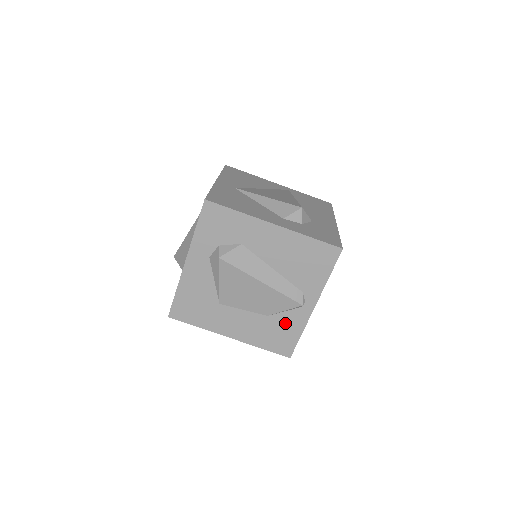
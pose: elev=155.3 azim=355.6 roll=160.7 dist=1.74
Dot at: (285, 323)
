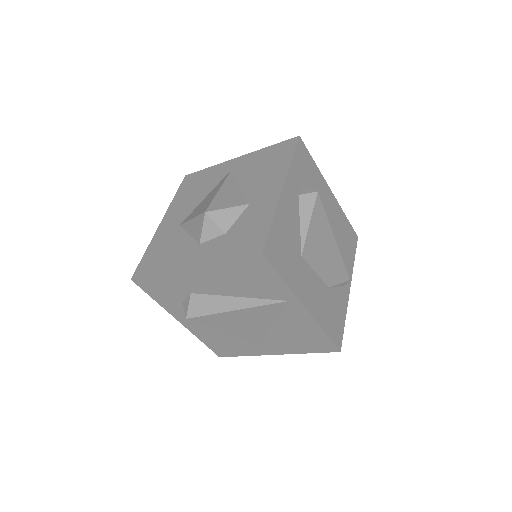
Dot at: (337, 302)
